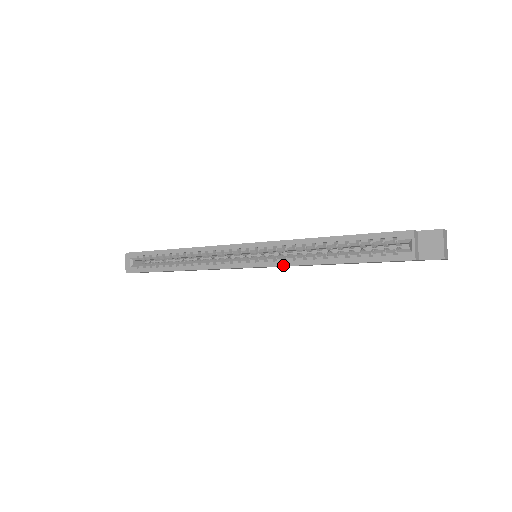
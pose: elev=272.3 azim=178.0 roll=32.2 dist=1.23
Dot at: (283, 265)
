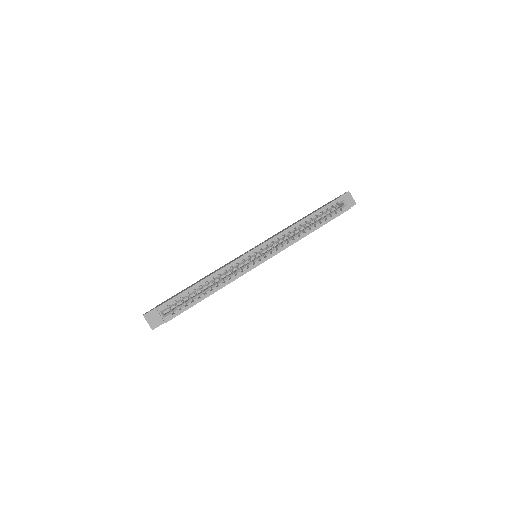
Dot at: occluded
